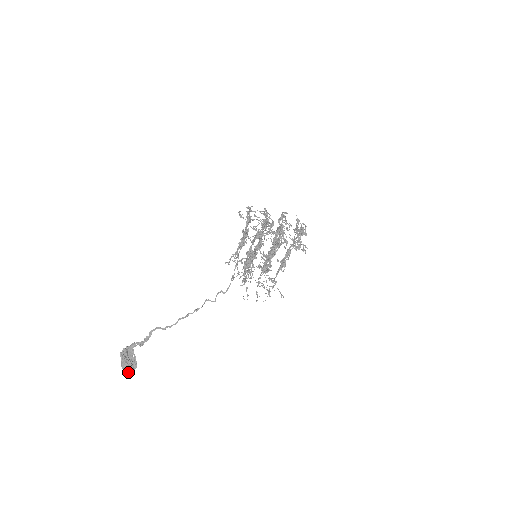
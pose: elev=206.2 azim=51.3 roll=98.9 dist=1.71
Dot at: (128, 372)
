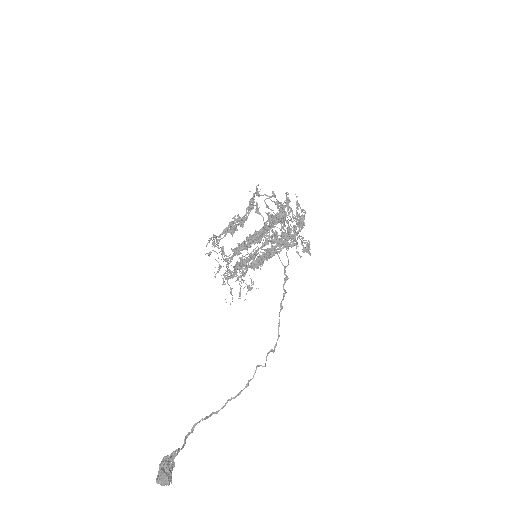
Dot at: occluded
